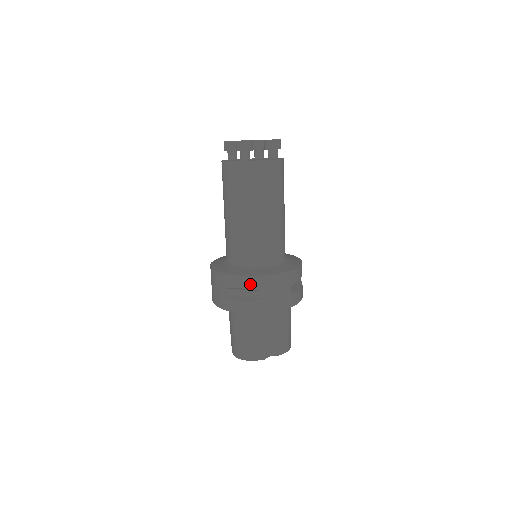
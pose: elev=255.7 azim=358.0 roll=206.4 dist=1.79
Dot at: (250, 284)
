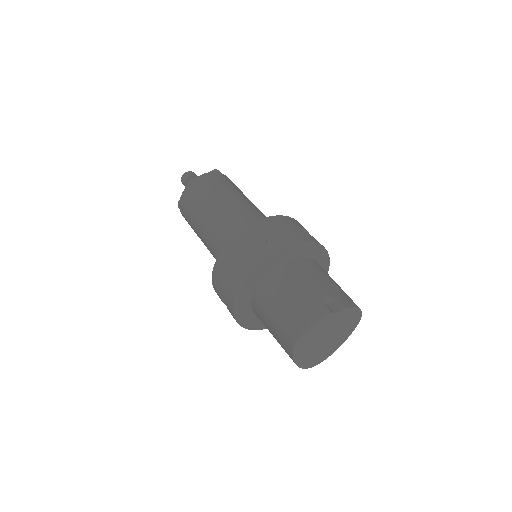
Dot at: (249, 234)
